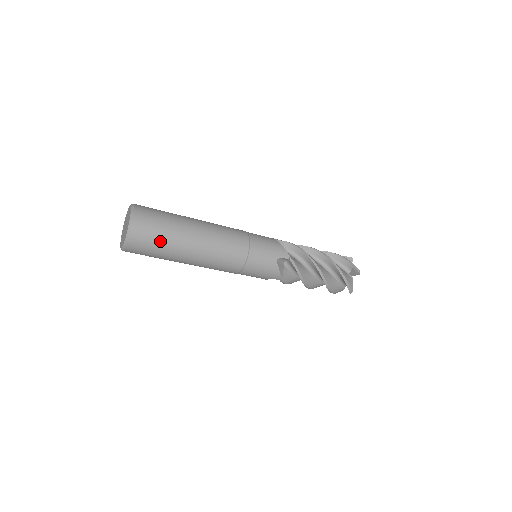
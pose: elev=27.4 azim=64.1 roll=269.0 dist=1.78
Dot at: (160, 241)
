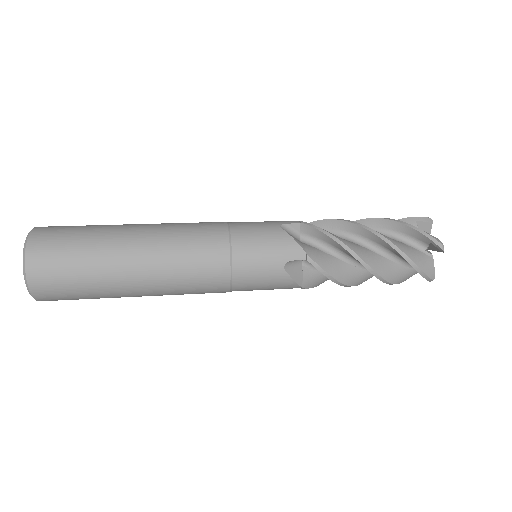
Dot at: occluded
